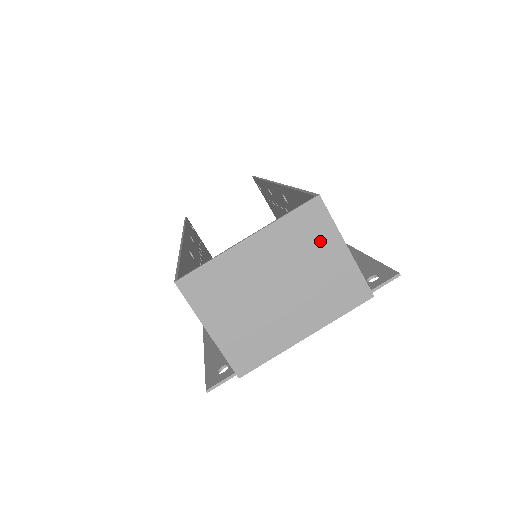
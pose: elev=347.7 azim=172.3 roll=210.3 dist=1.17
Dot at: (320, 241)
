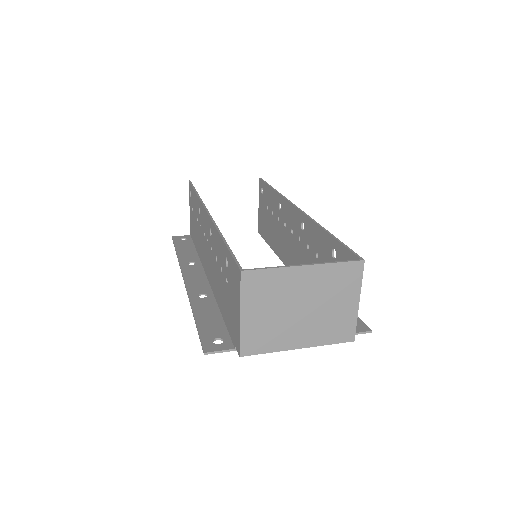
Dot at: (346, 290)
